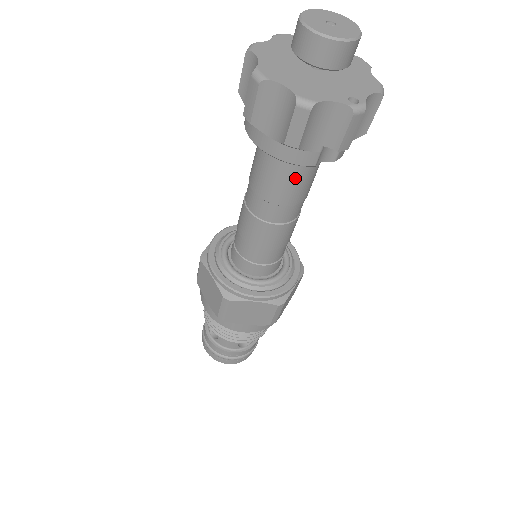
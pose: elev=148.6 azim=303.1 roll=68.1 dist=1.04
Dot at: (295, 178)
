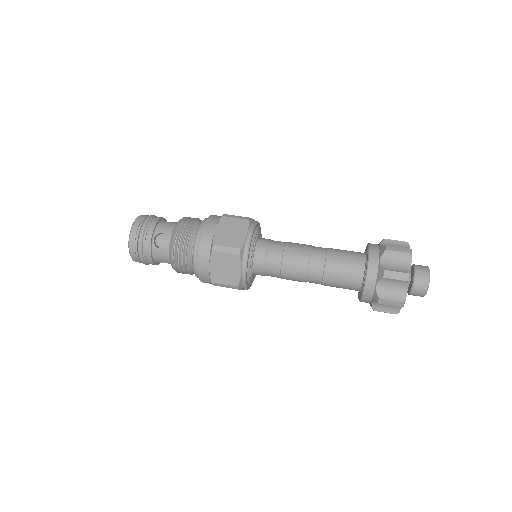
Dot at: occluded
